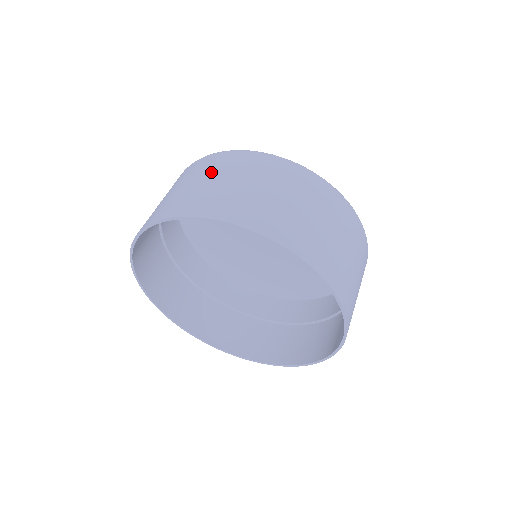
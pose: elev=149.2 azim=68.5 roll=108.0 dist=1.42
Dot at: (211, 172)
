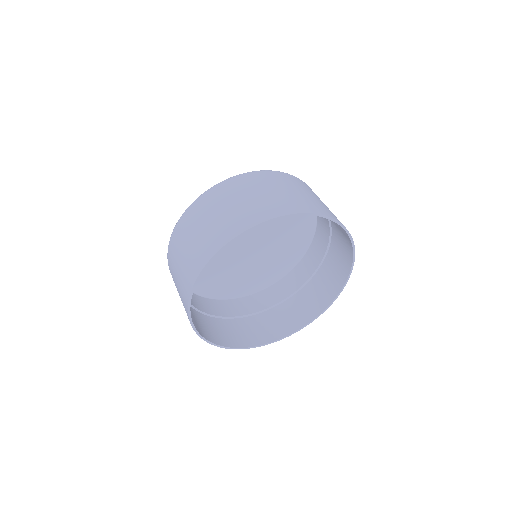
Dot at: (248, 190)
